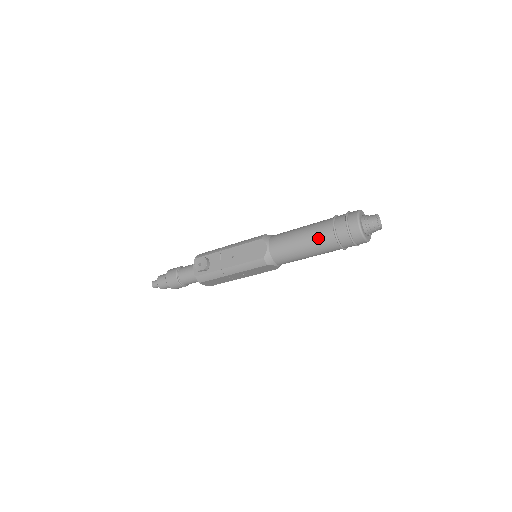
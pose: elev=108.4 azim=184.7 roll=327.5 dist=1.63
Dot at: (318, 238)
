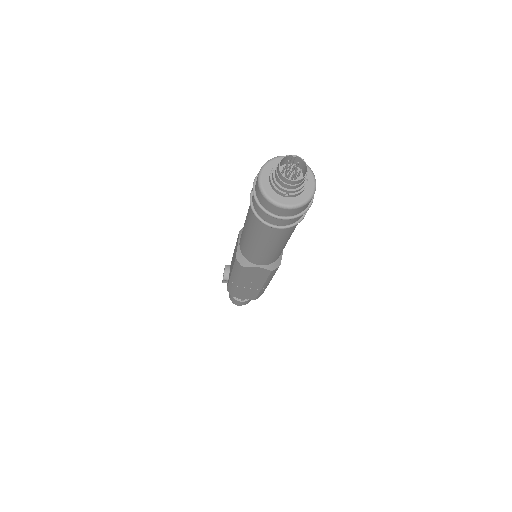
Dot at: (249, 218)
